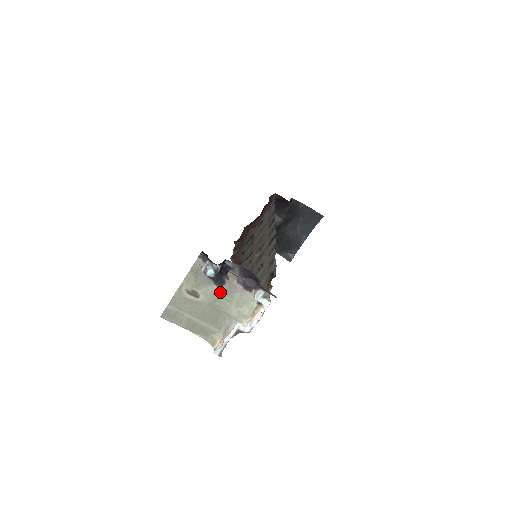
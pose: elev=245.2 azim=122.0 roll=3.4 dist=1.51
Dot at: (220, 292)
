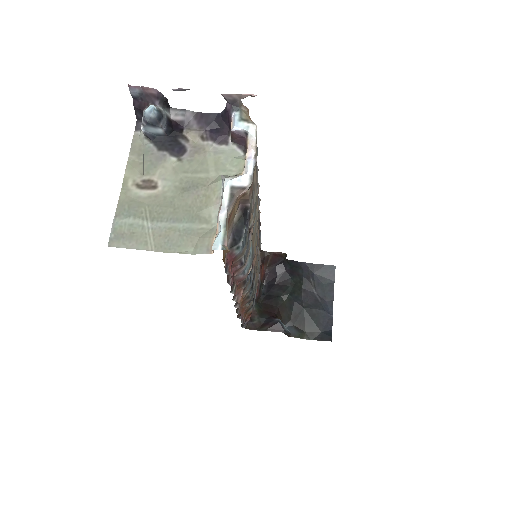
Dot at: (184, 165)
